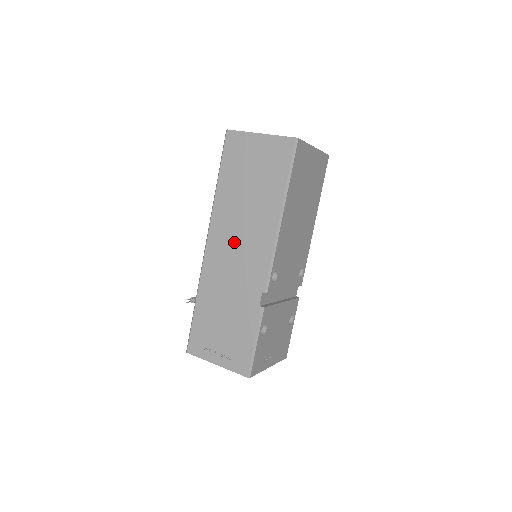
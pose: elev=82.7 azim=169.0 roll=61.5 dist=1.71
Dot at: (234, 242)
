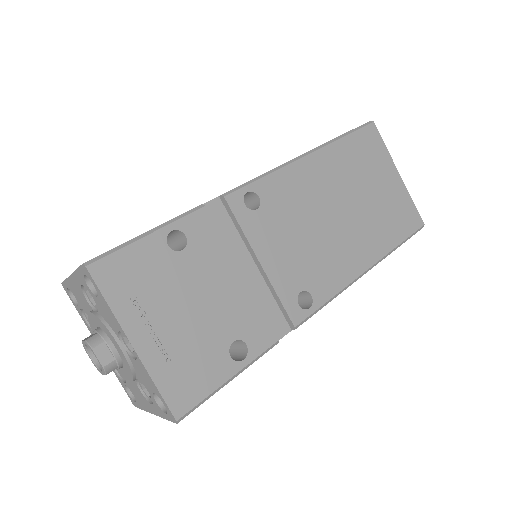
Dot at: occluded
